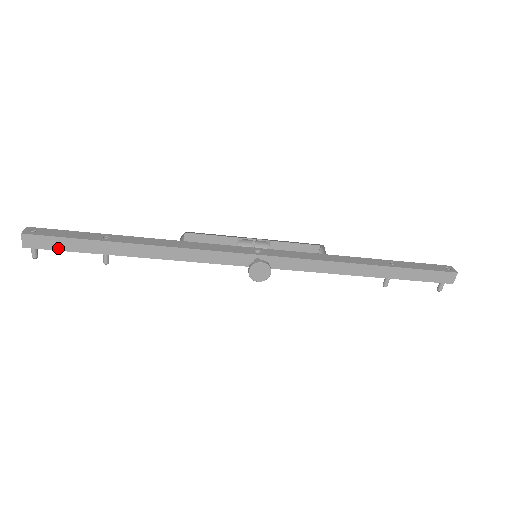
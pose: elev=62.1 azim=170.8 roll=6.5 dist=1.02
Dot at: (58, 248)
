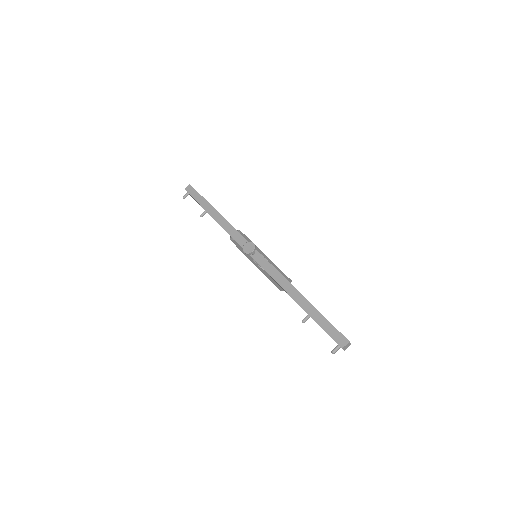
Dot at: (194, 197)
